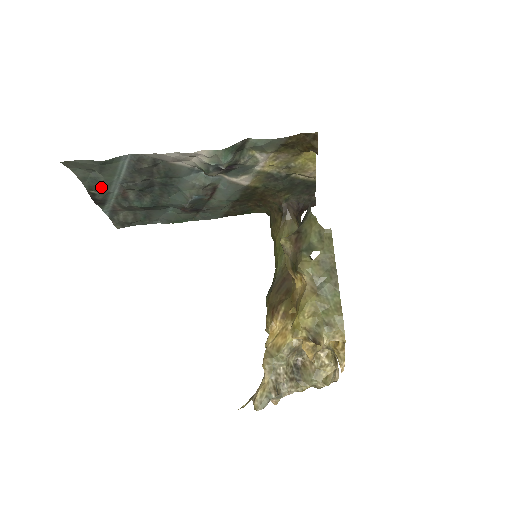
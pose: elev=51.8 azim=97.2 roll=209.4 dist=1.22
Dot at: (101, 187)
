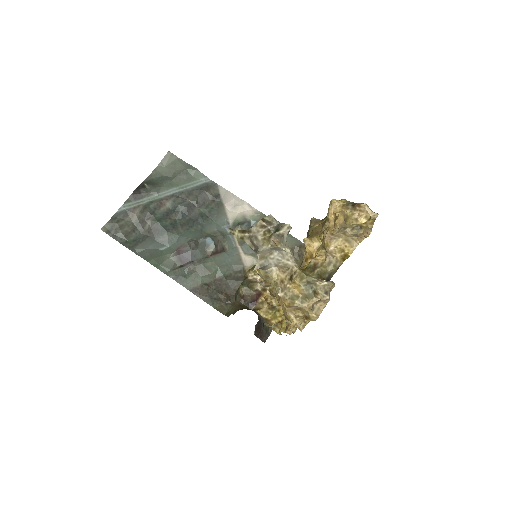
Dot at: (158, 186)
